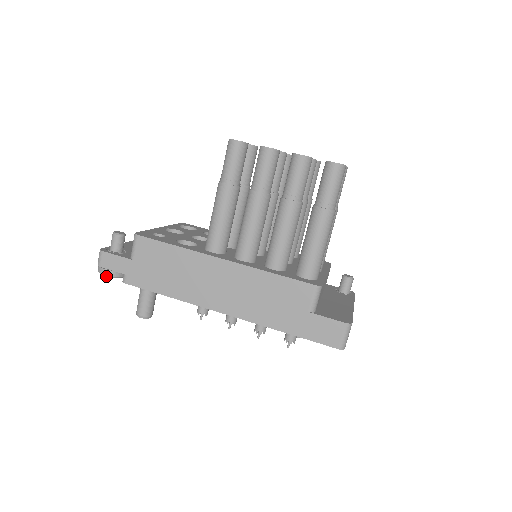
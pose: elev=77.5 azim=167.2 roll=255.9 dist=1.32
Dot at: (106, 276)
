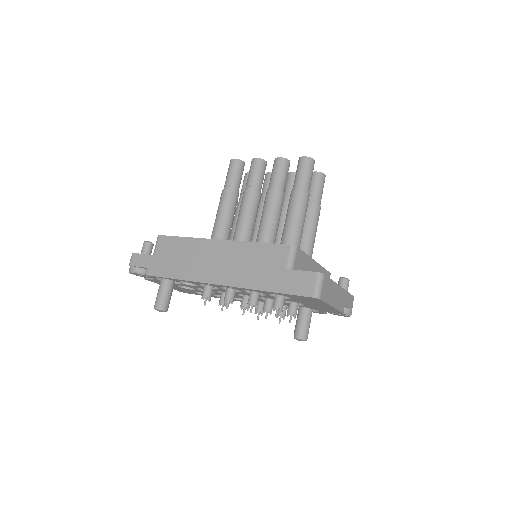
Dot at: (133, 272)
